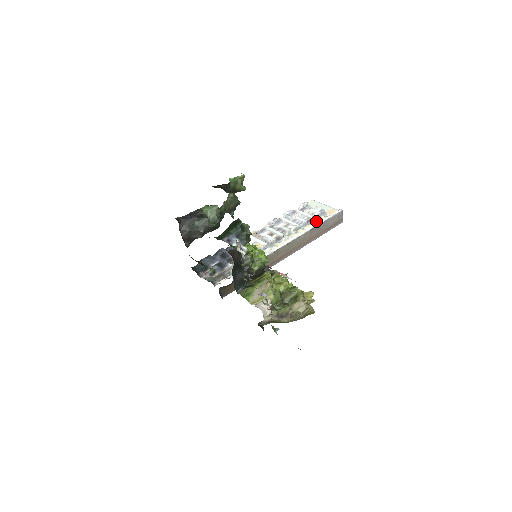
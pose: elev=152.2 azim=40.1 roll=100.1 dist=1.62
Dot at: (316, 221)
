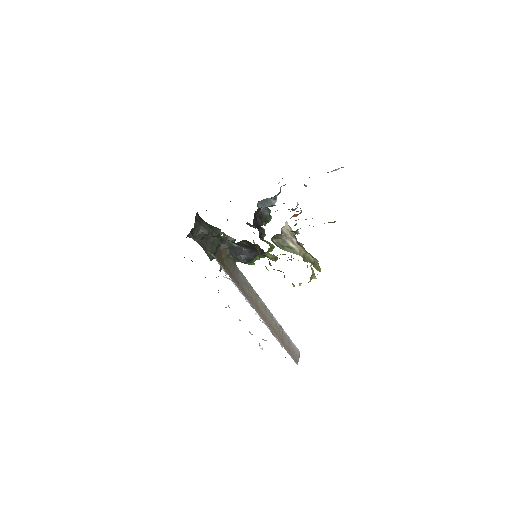
Dot at: occluded
